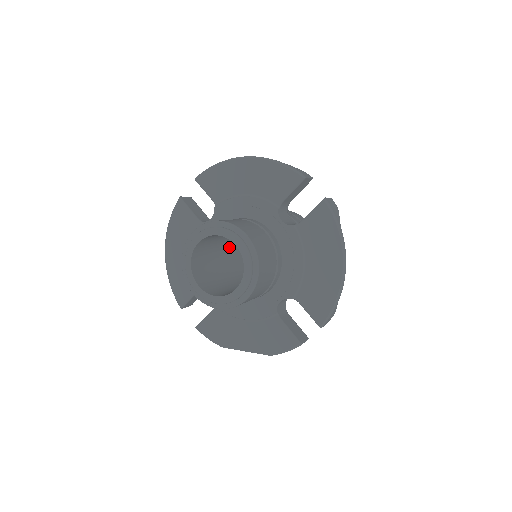
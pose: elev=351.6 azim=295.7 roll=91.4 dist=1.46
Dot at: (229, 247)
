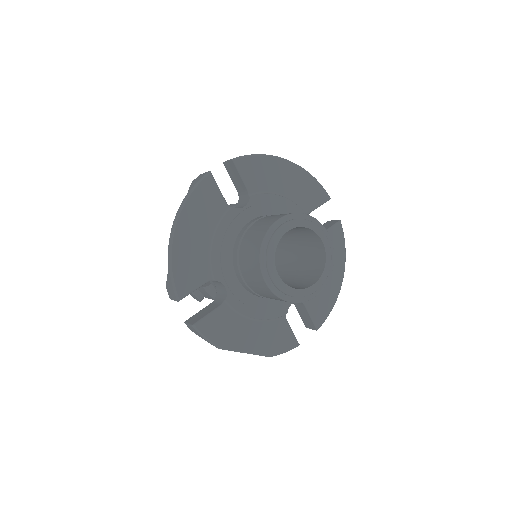
Dot at: occluded
